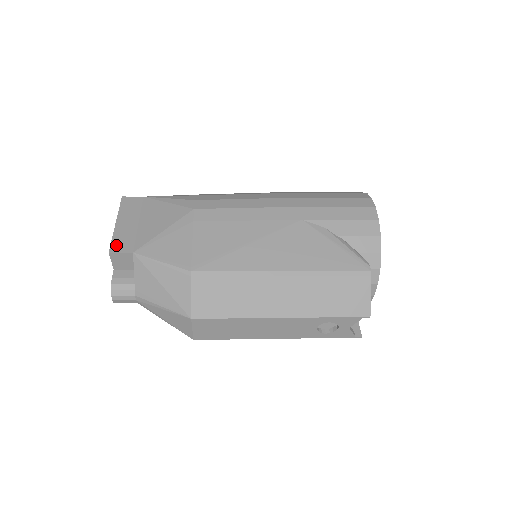
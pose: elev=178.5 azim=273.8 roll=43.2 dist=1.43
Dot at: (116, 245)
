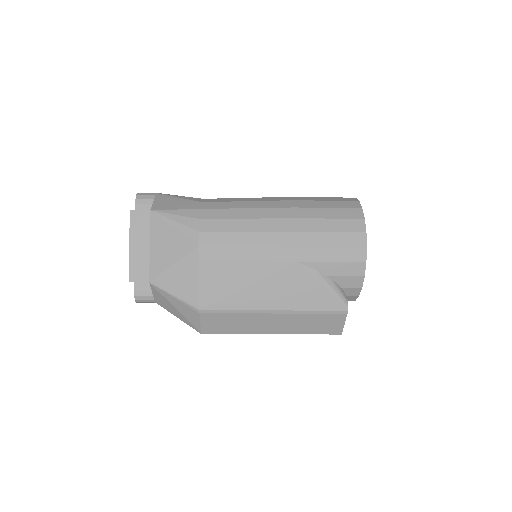
Dot at: (134, 274)
